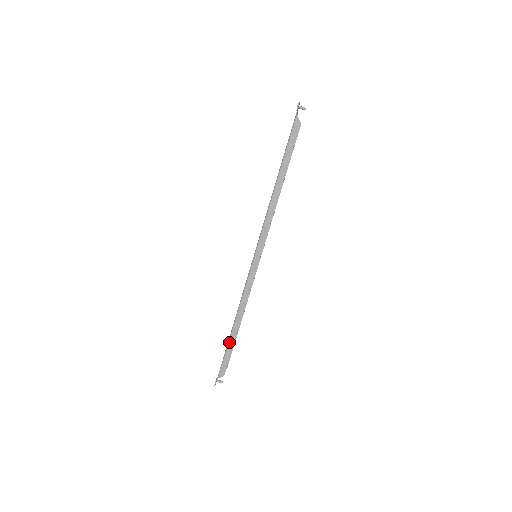
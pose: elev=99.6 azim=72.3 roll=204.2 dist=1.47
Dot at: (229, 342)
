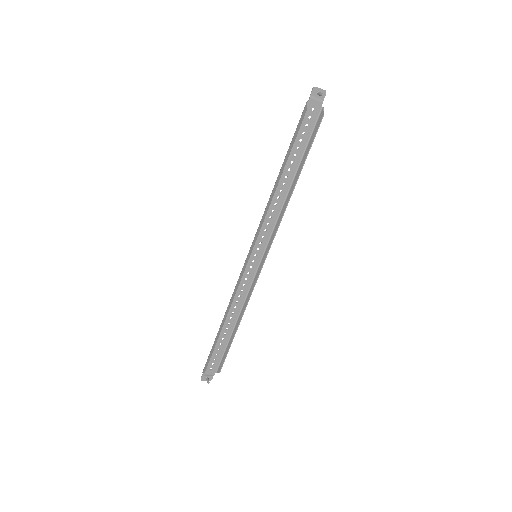
Dot at: (216, 338)
